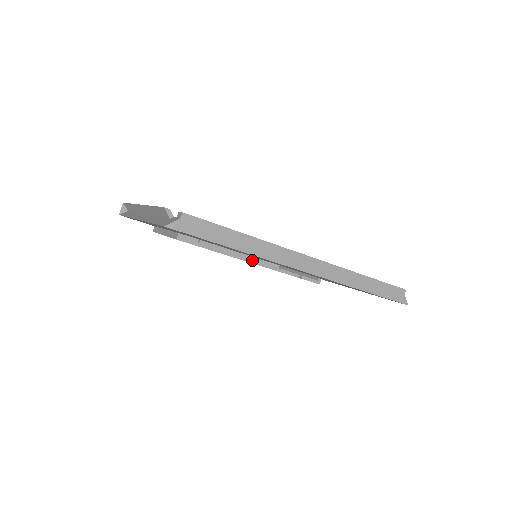
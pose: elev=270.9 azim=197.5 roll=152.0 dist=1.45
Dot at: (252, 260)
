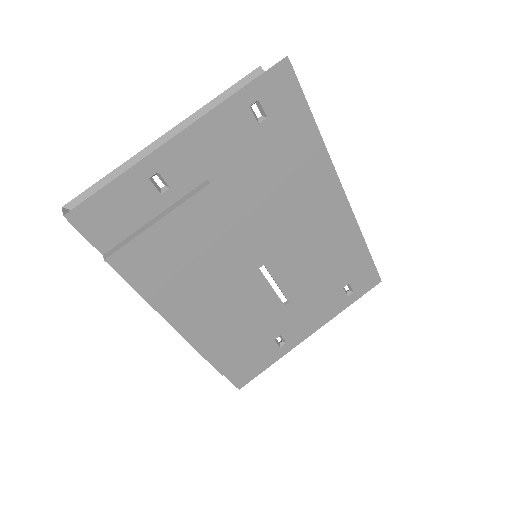
Dot at: (258, 256)
